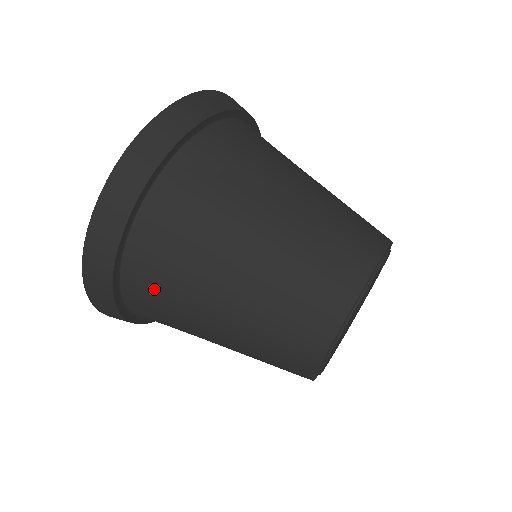
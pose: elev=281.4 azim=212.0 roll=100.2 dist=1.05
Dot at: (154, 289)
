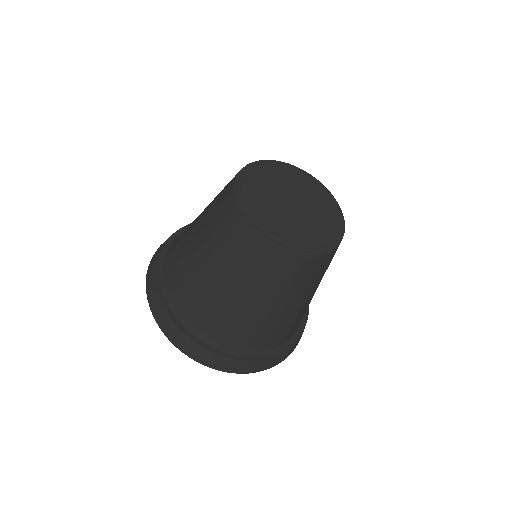
Dot at: (173, 261)
